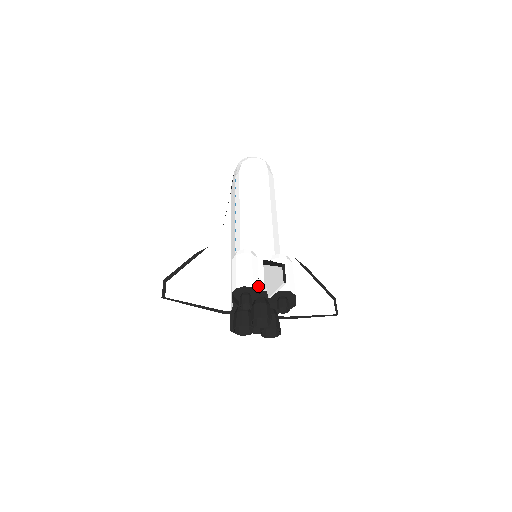
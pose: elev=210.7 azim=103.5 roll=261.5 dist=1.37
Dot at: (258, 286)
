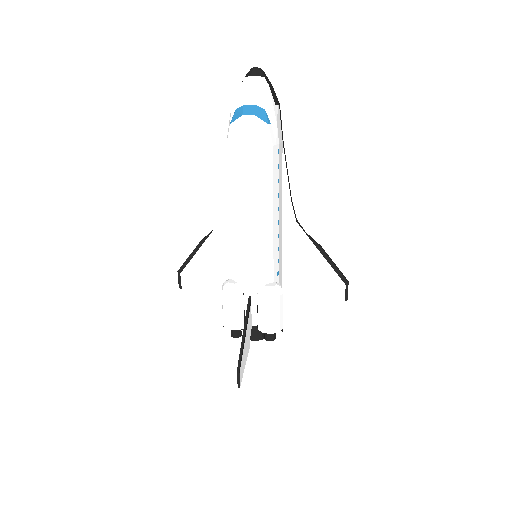
Dot at: (243, 324)
